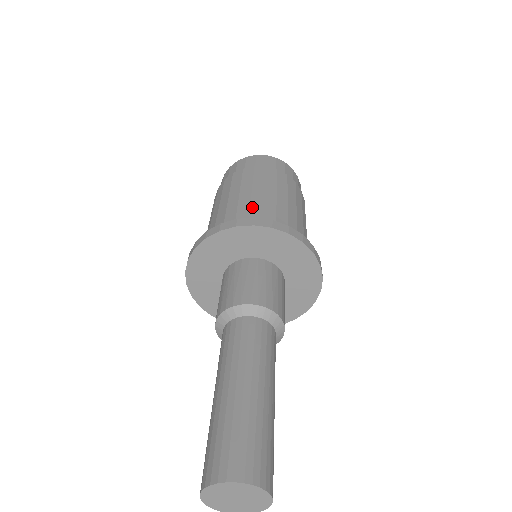
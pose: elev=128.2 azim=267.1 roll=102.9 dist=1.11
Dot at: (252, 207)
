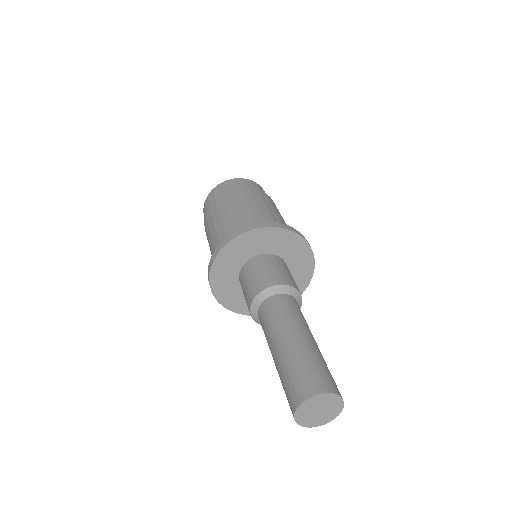
Dot at: (244, 218)
